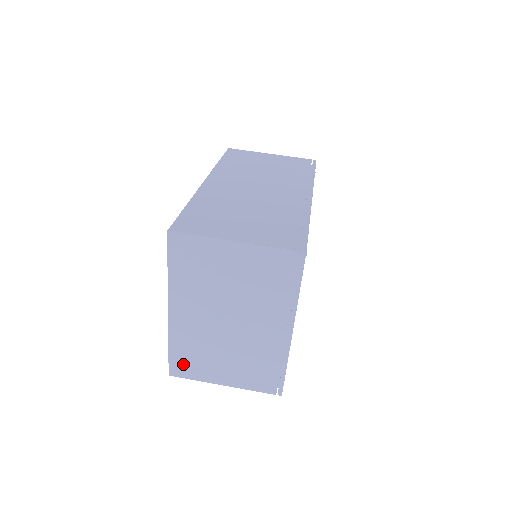
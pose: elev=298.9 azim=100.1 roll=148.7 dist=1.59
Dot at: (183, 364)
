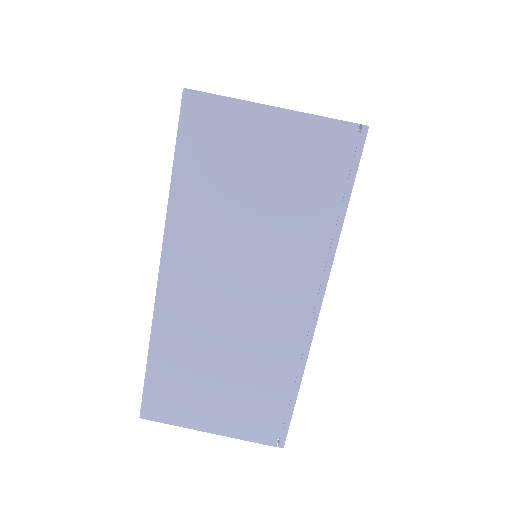
Dot at: occluded
